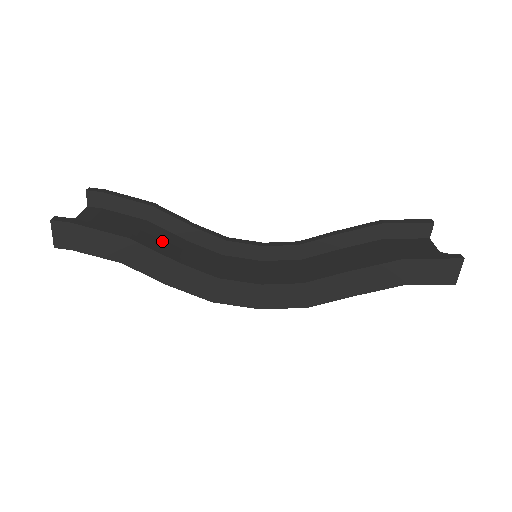
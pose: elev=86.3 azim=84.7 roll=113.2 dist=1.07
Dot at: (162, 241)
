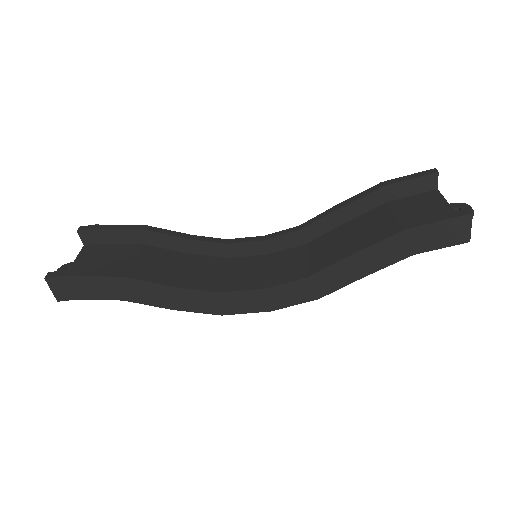
Dot at: (161, 263)
